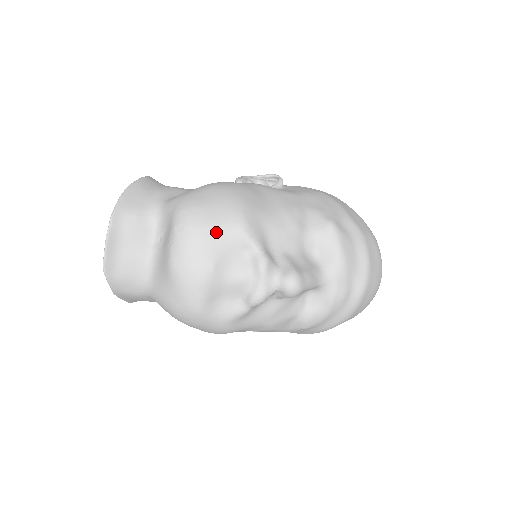
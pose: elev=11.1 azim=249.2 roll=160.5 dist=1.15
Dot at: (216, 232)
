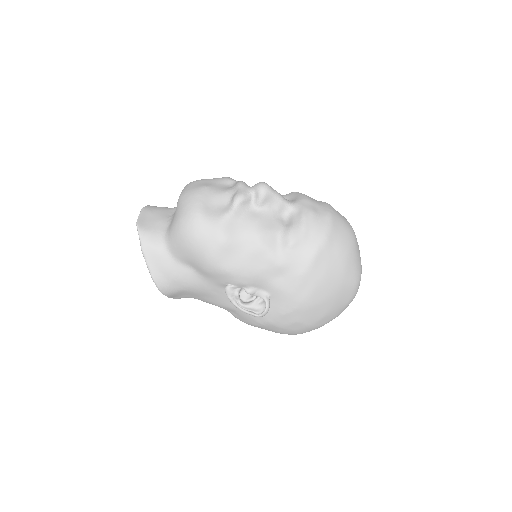
Dot at: (209, 180)
